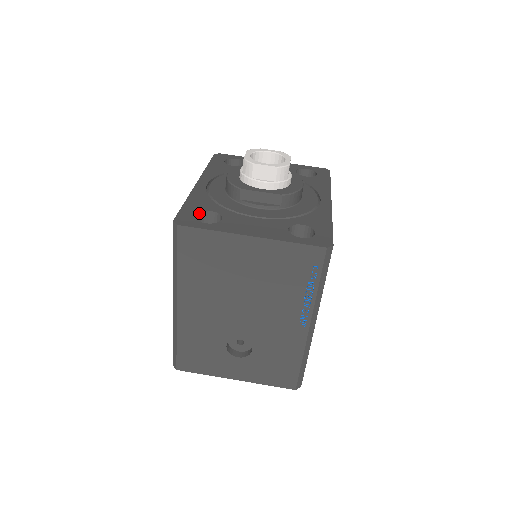
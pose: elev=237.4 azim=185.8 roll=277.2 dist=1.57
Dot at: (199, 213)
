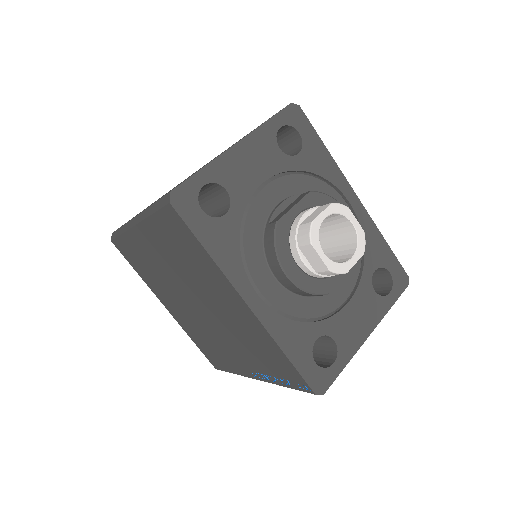
Dot at: (311, 354)
